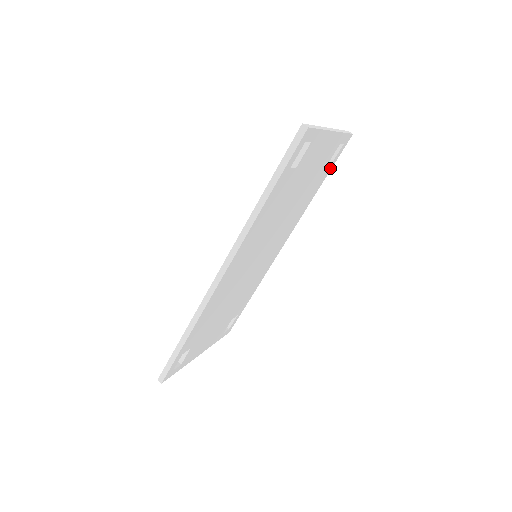
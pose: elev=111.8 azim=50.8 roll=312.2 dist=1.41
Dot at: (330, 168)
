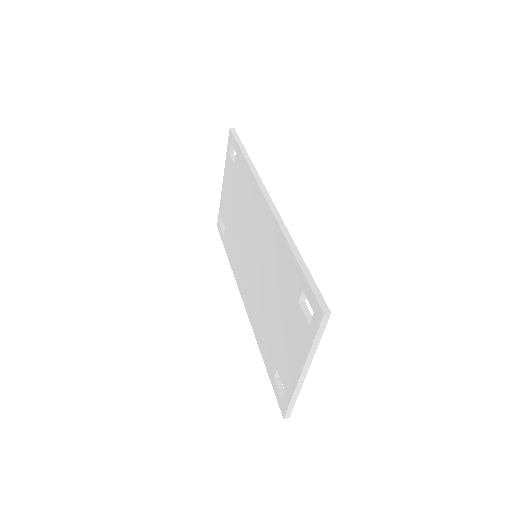
Dot at: occluded
